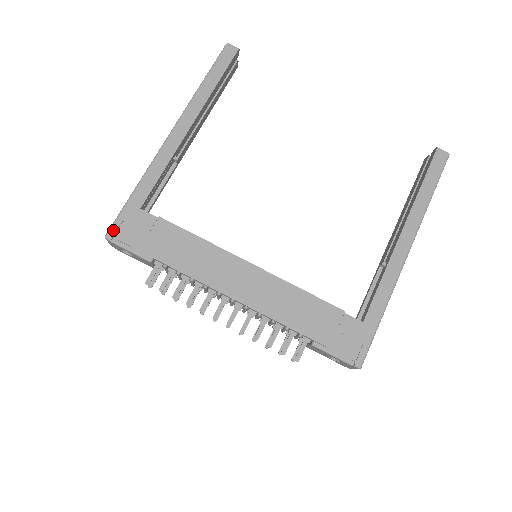
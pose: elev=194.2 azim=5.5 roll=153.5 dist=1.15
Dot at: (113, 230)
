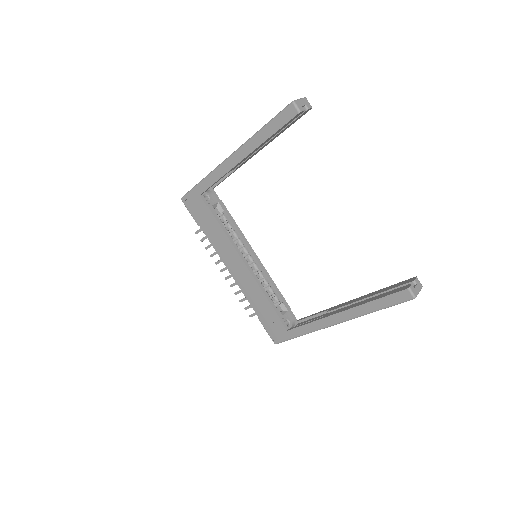
Dot at: (185, 198)
